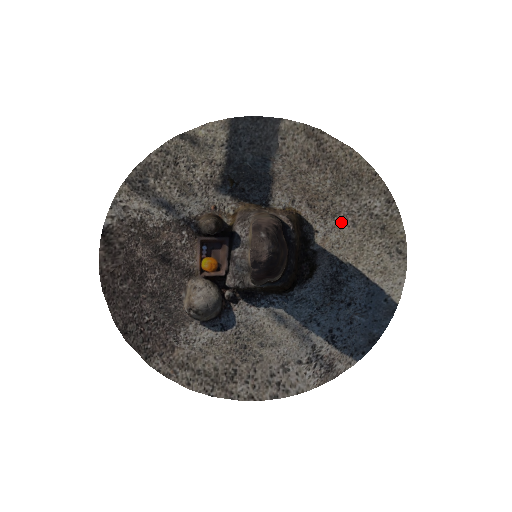
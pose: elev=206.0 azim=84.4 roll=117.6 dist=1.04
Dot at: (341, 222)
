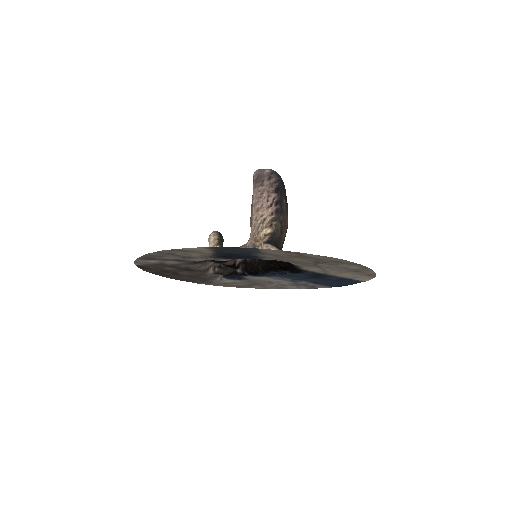
Dot at: (321, 268)
